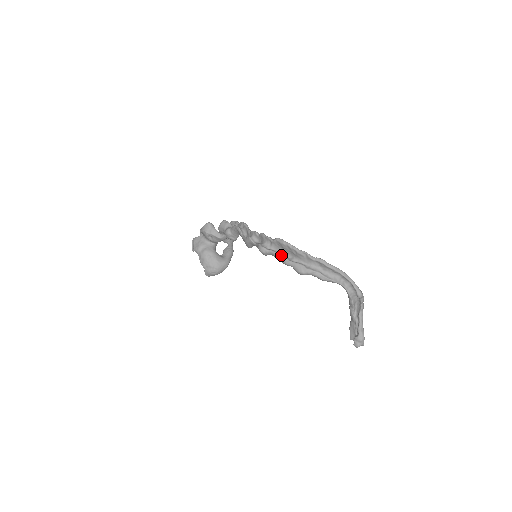
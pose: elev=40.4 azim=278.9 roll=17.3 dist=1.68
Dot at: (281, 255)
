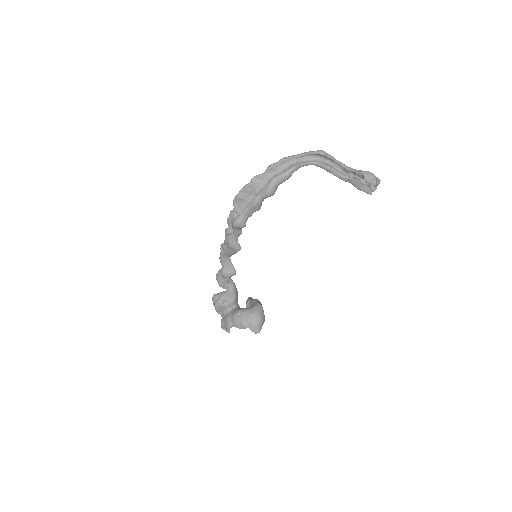
Dot at: (248, 205)
